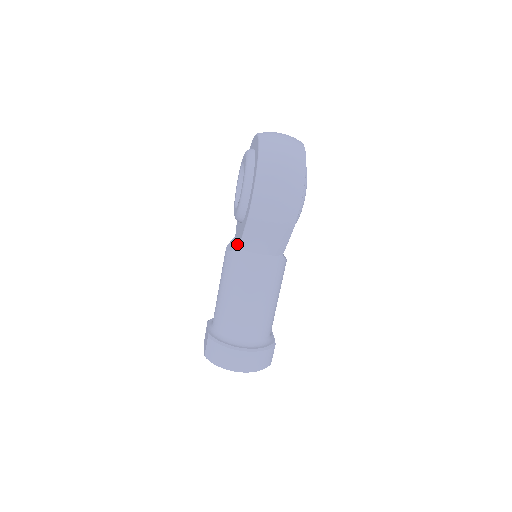
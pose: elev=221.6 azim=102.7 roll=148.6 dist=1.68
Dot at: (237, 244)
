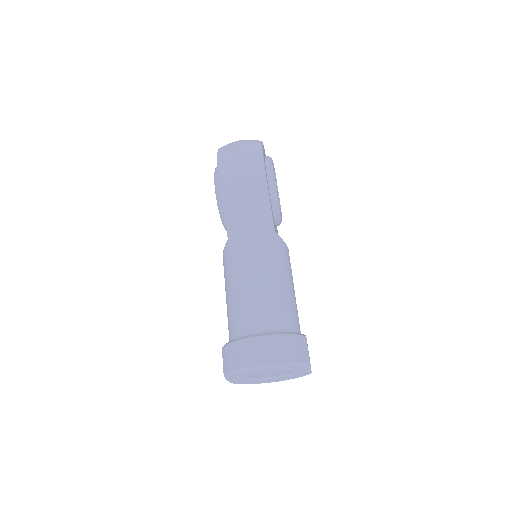
Dot at: occluded
